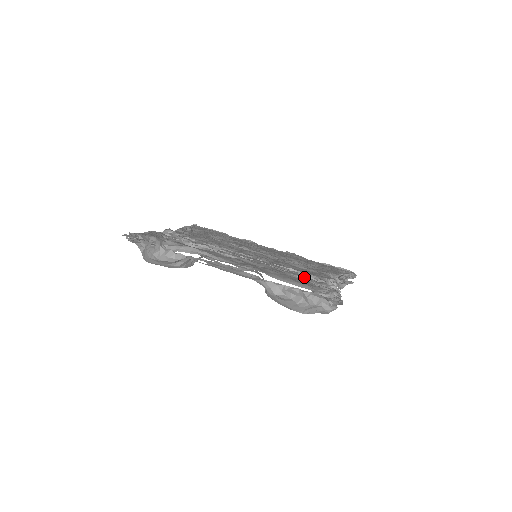
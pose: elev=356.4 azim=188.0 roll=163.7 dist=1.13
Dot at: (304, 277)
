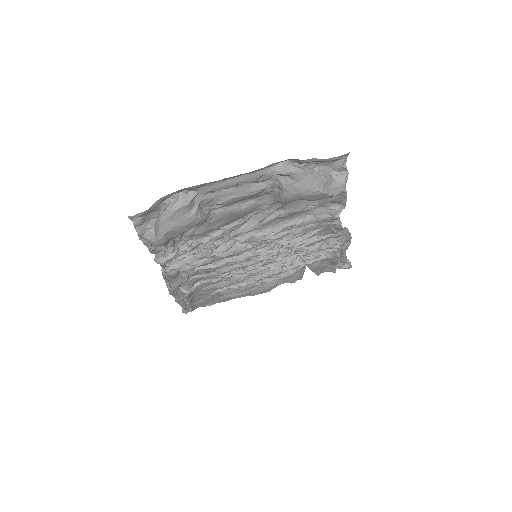
Dot at: occluded
